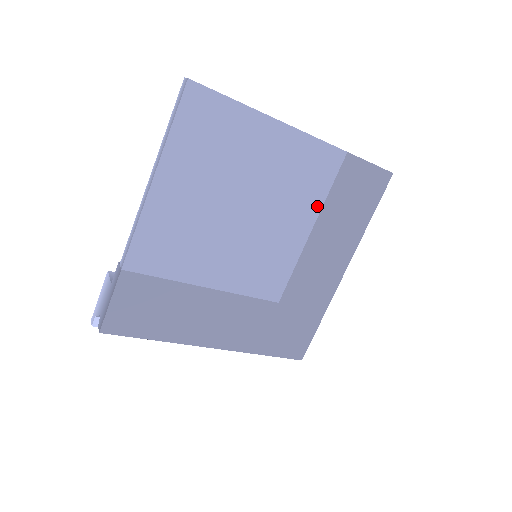
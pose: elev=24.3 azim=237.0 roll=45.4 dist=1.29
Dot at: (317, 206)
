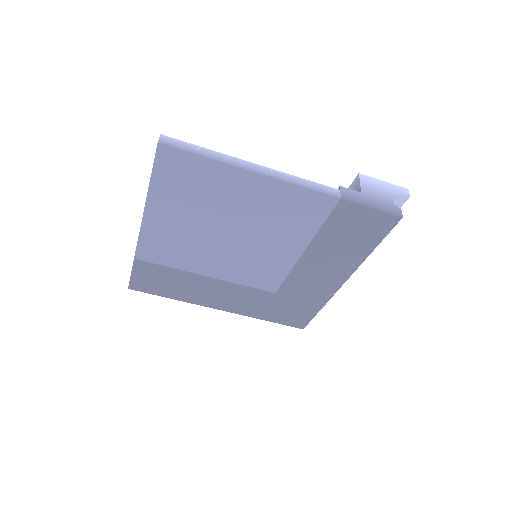
Dot at: (308, 236)
